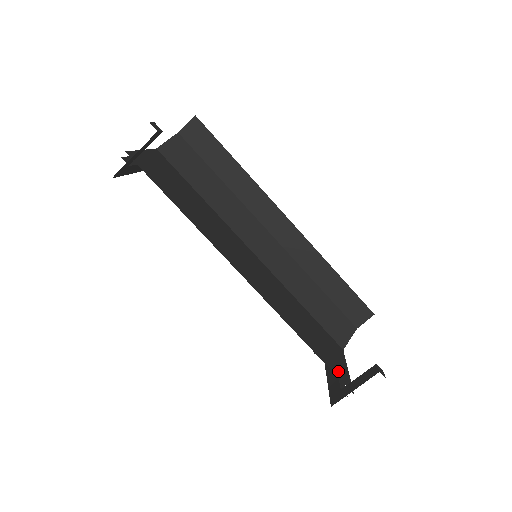
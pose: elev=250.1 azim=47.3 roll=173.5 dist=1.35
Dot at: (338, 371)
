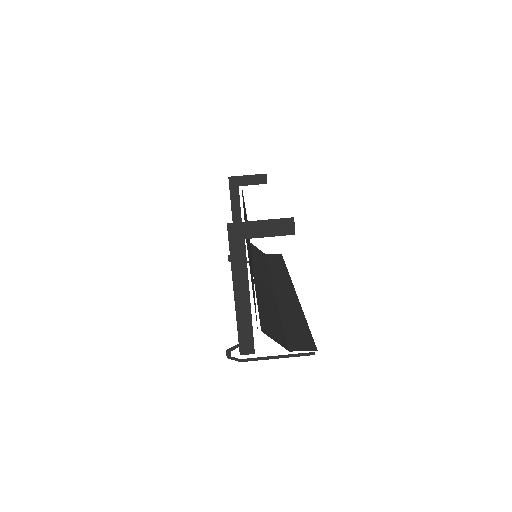
Dot at: occluded
